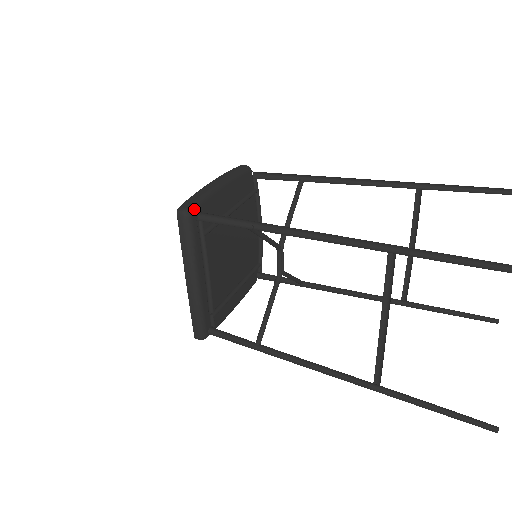
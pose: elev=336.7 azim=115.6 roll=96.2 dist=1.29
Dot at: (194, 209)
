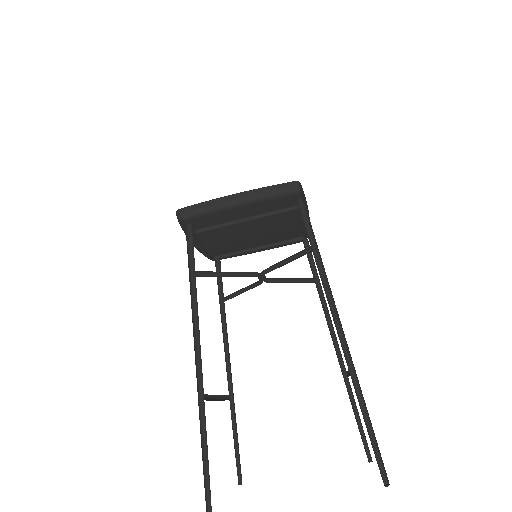
Dot at: (187, 219)
